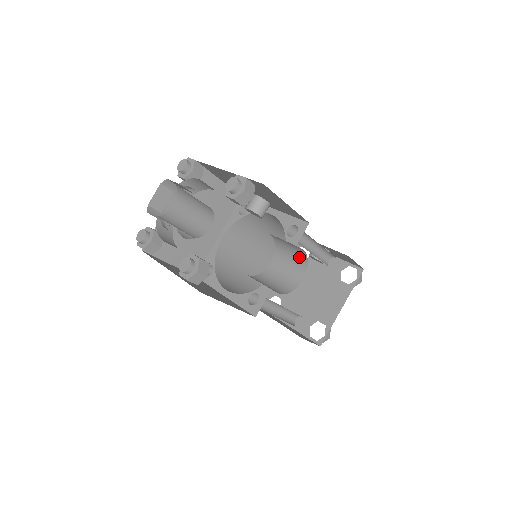
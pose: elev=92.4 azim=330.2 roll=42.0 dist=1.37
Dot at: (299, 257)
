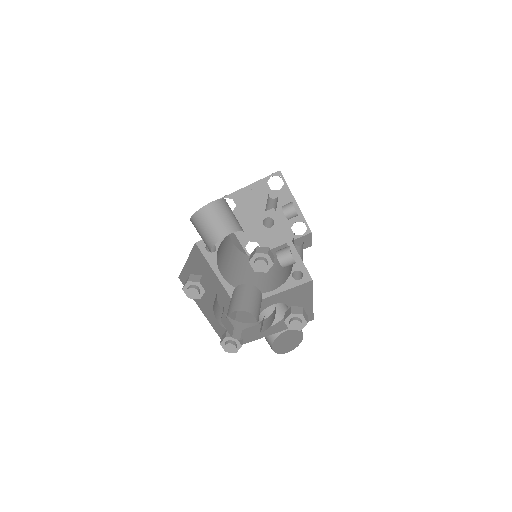
Dot at: occluded
